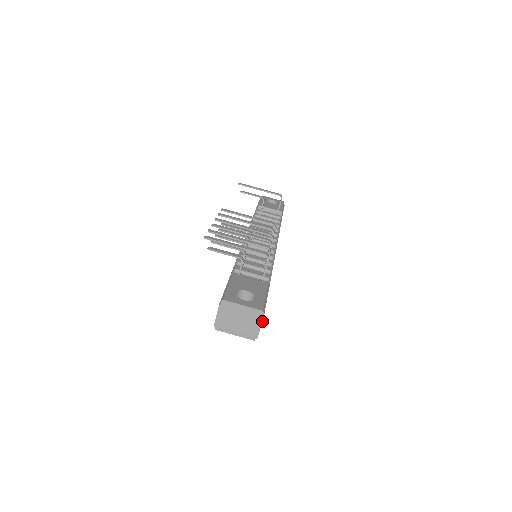
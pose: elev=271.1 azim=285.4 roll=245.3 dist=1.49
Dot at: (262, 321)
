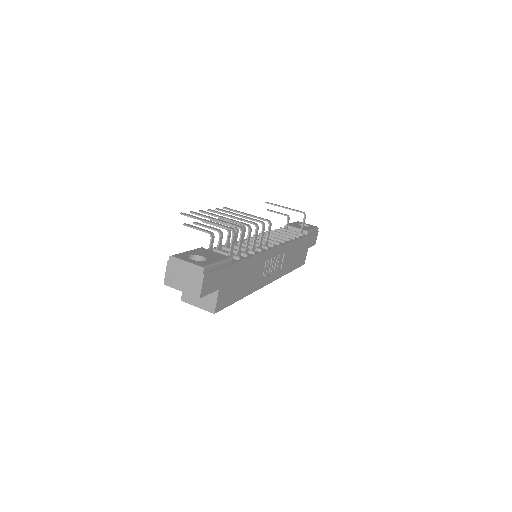
Dot at: (203, 278)
